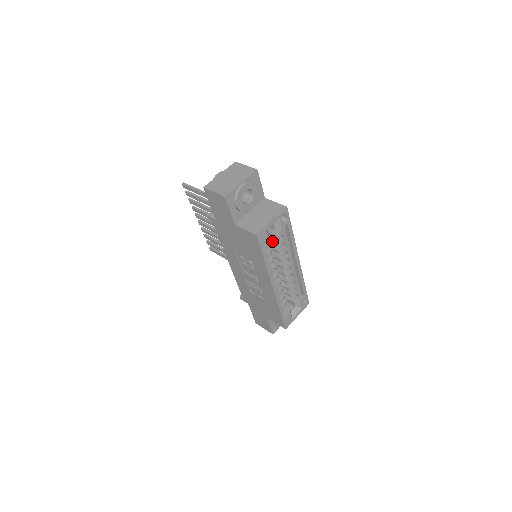
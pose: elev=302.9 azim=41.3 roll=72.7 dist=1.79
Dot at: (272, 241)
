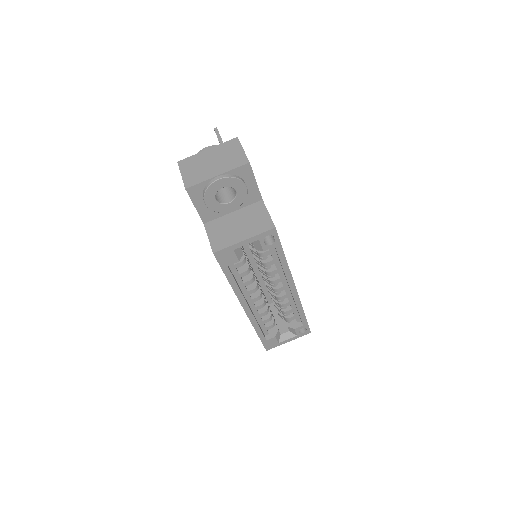
Dot at: (258, 256)
